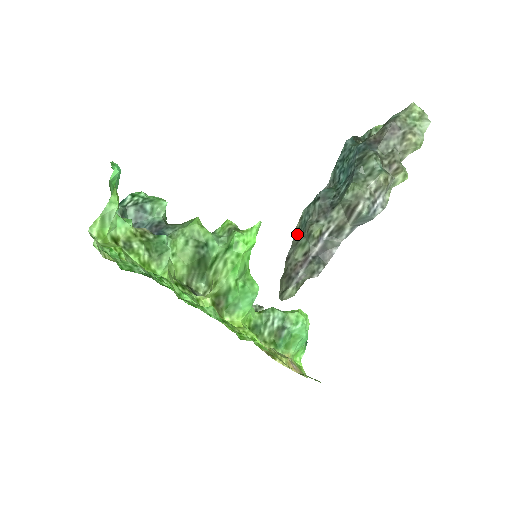
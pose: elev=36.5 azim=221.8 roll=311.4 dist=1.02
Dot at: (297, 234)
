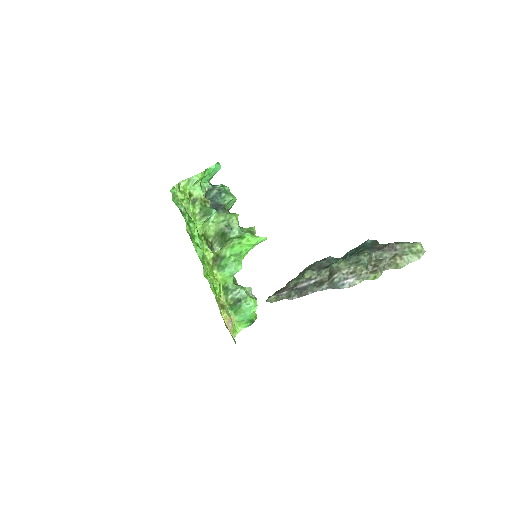
Dot at: (302, 272)
